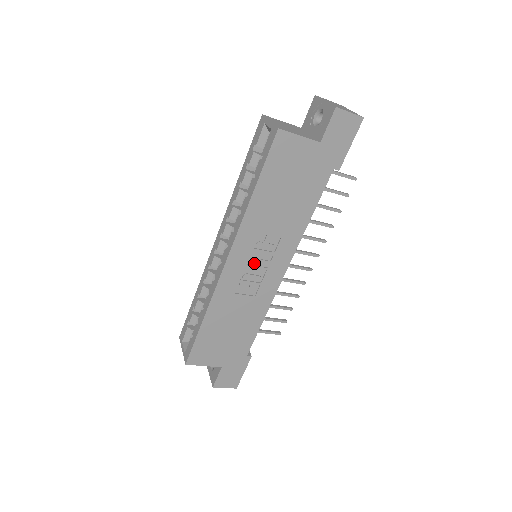
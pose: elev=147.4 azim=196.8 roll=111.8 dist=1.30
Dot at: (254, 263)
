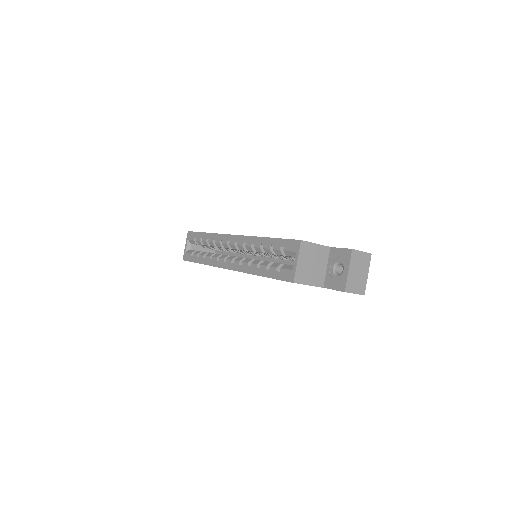
Dot at: occluded
